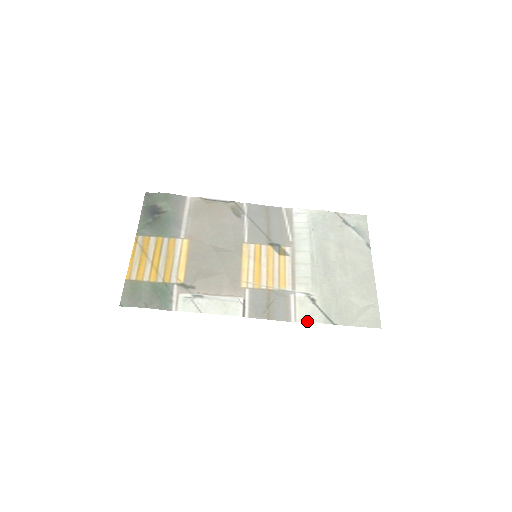
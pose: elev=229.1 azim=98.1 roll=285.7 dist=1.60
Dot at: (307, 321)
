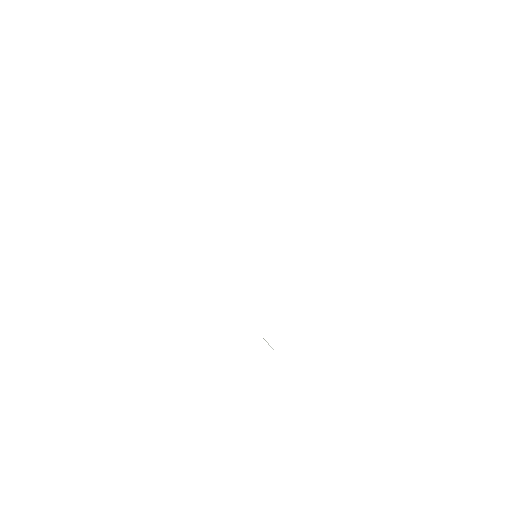
Dot at: occluded
